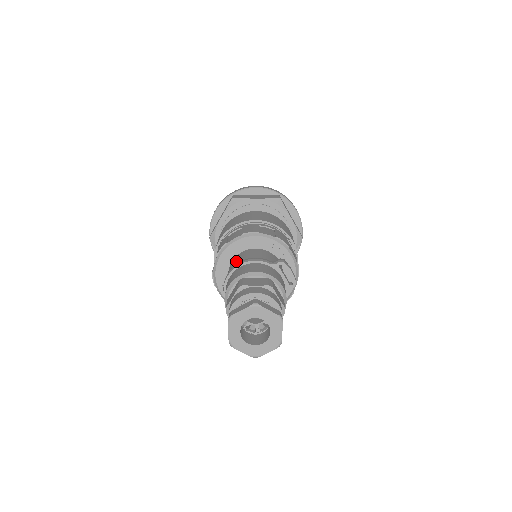
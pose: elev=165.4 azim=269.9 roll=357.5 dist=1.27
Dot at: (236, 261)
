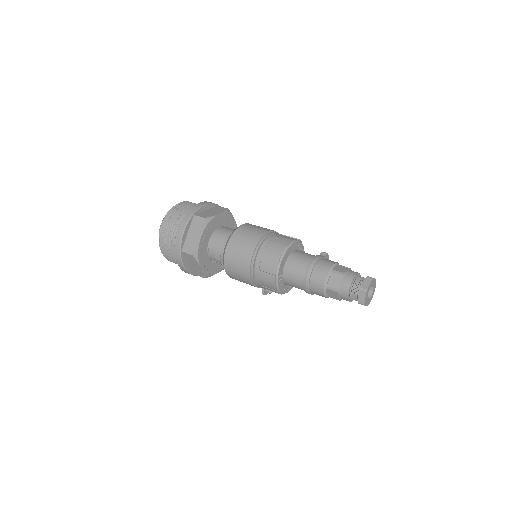
Dot at: (297, 263)
